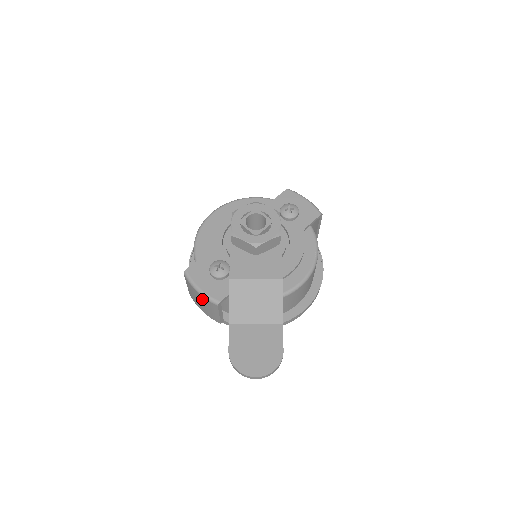
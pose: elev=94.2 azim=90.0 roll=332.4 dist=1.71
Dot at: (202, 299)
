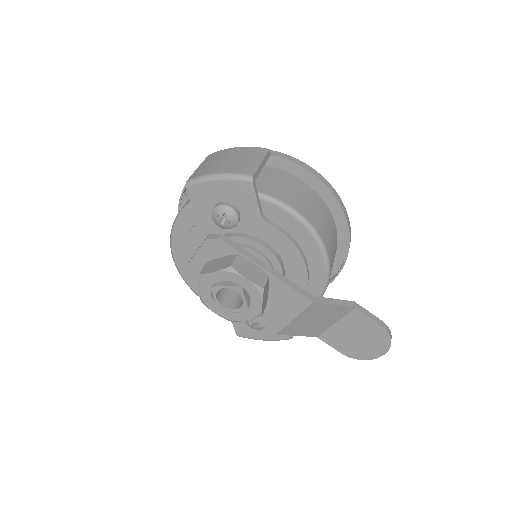
Dot at: occluded
